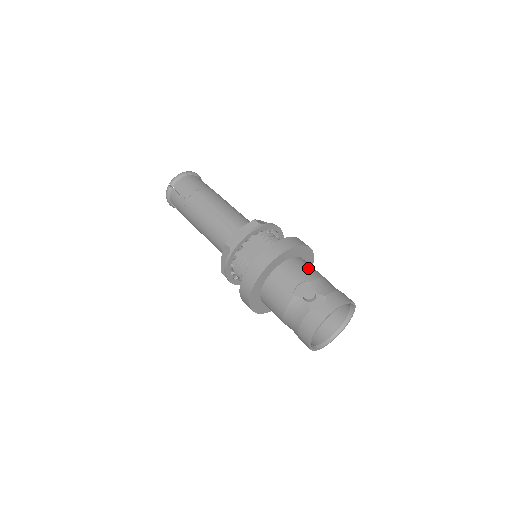
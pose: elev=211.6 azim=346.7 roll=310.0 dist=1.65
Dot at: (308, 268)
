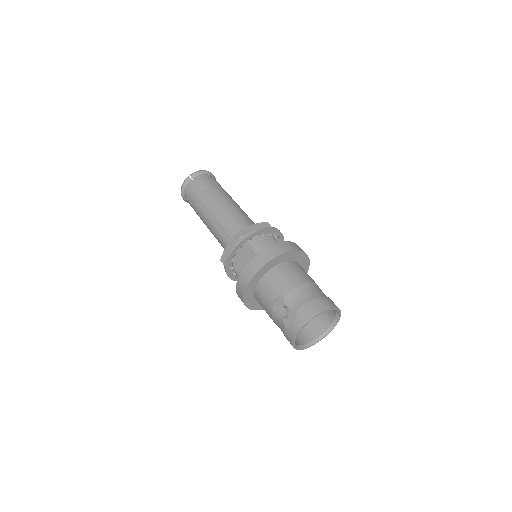
Dot at: (285, 278)
